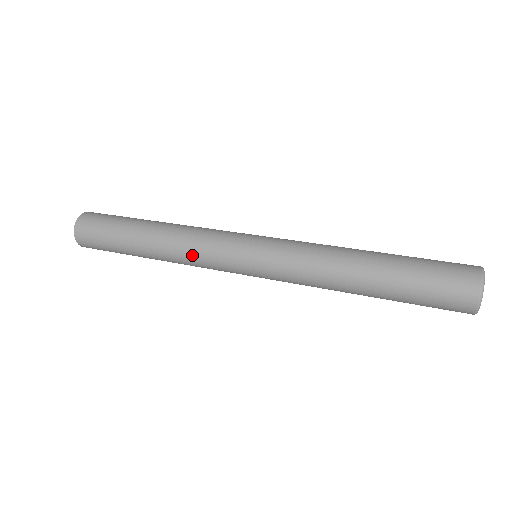
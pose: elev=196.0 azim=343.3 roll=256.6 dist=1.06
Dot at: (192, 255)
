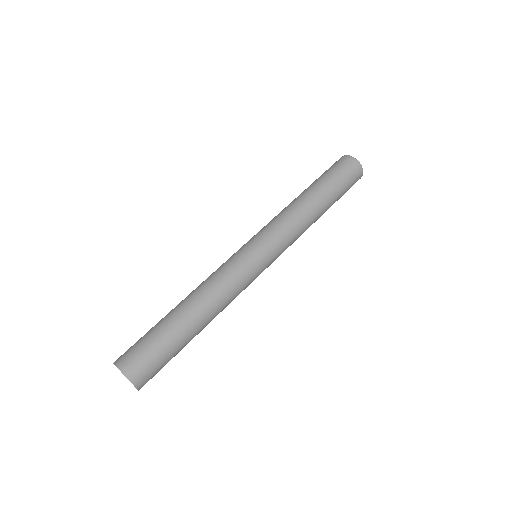
Dot at: (222, 281)
